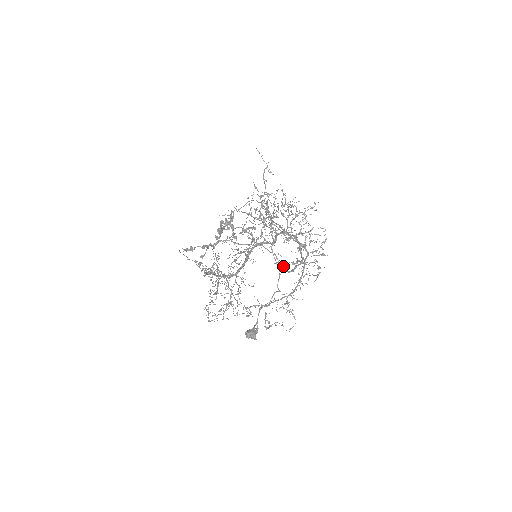
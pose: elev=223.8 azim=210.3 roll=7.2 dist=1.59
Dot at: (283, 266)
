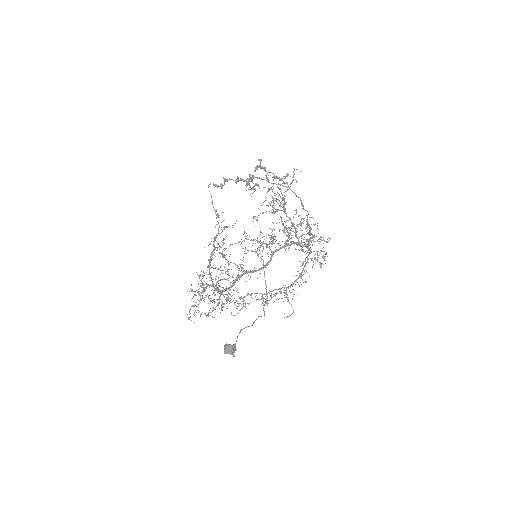
Dot at: occluded
